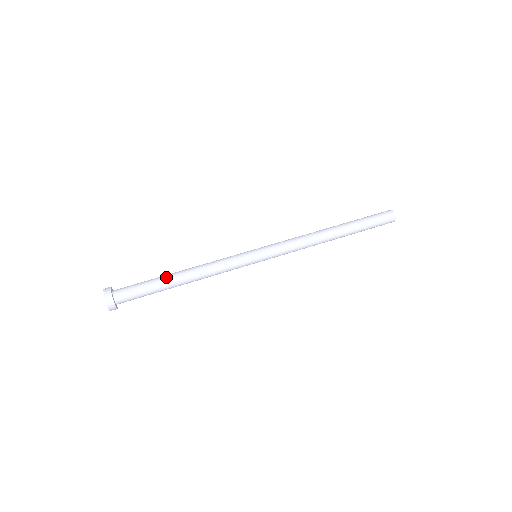
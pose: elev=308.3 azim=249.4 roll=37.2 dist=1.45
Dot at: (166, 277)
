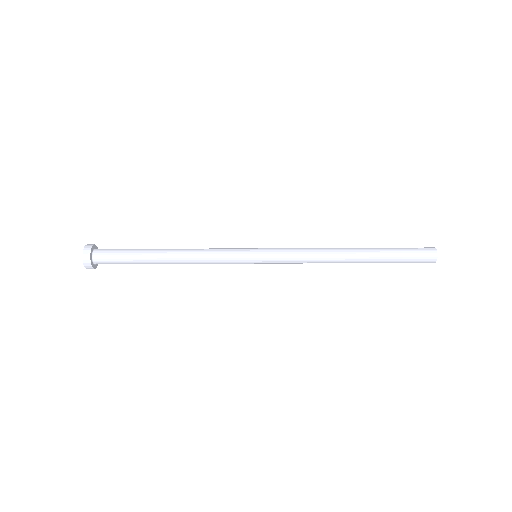
Dot at: (151, 252)
